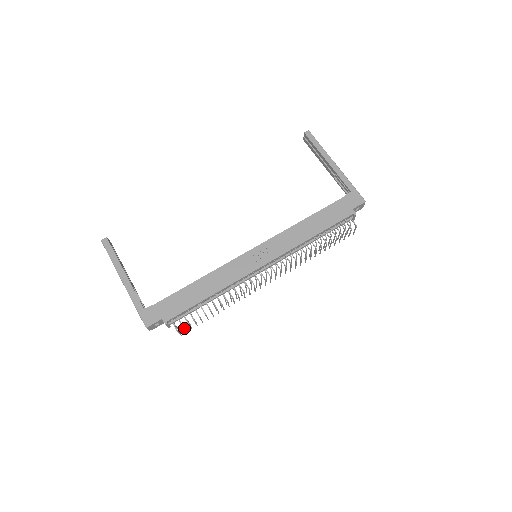
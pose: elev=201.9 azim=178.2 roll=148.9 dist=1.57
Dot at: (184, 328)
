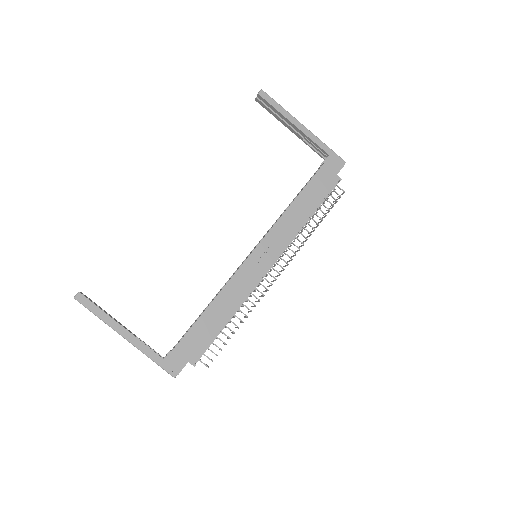
Dot at: occluded
